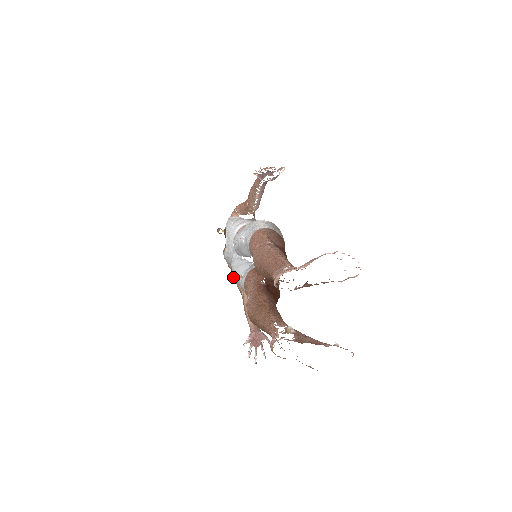
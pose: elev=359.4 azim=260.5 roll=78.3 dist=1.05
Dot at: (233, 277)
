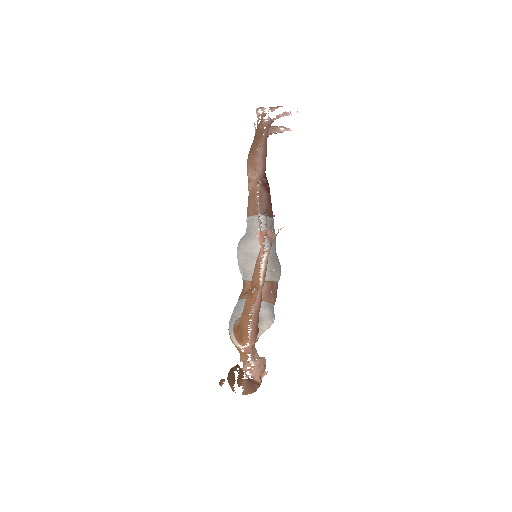
Dot at: (240, 318)
